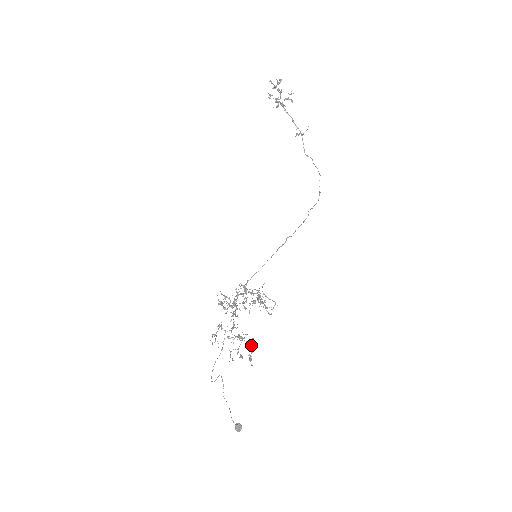
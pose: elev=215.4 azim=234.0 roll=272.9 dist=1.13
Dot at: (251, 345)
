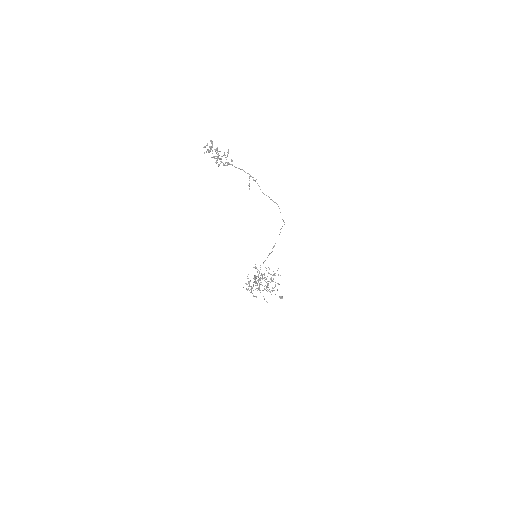
Dot at: occluded
